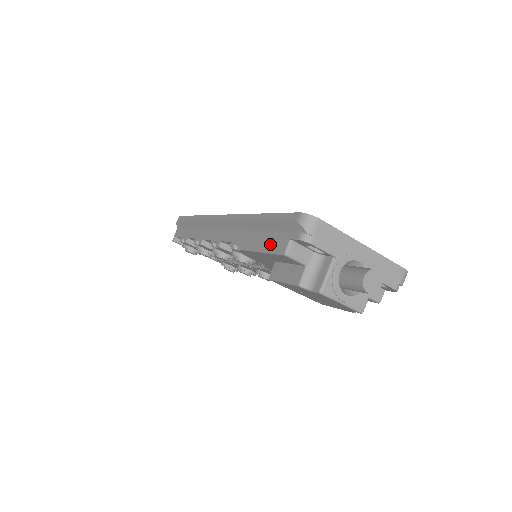
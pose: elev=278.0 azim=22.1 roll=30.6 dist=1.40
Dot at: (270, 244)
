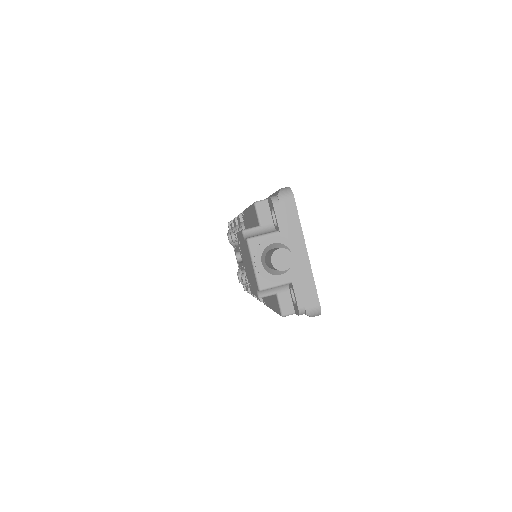
Dot at: occluded
